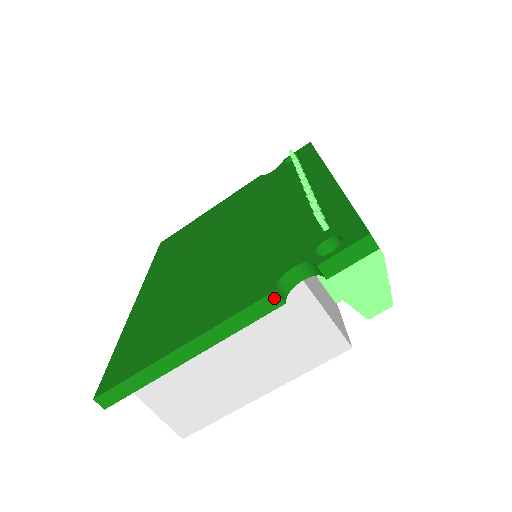
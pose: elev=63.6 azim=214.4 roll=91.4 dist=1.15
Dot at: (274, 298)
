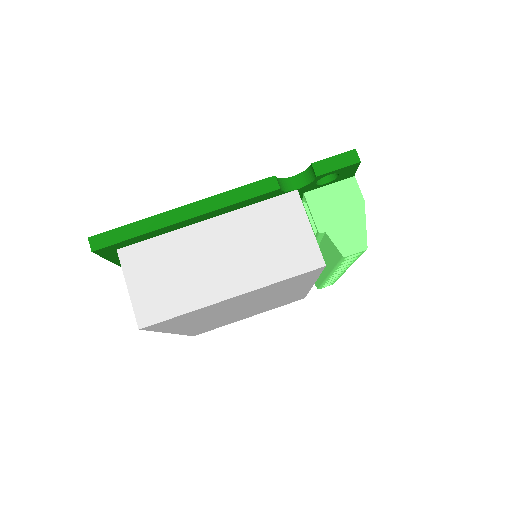
Dot at: (272, 182)
